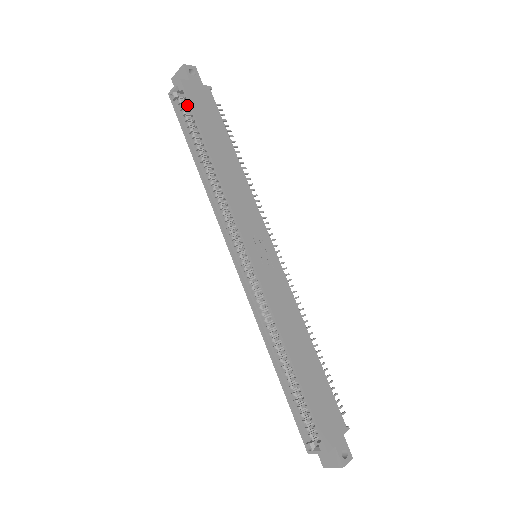
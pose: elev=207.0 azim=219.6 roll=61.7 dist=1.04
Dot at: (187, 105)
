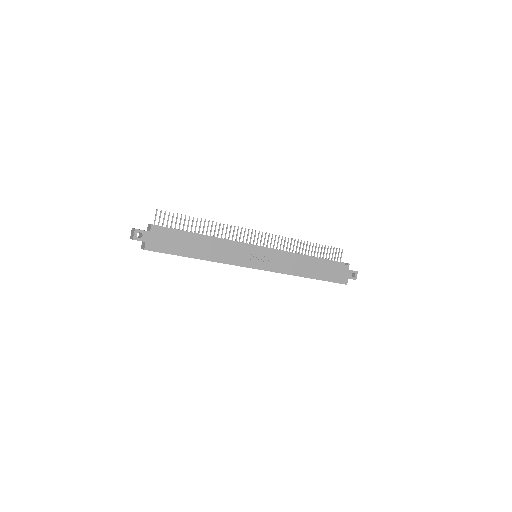
Dot at: occluded
